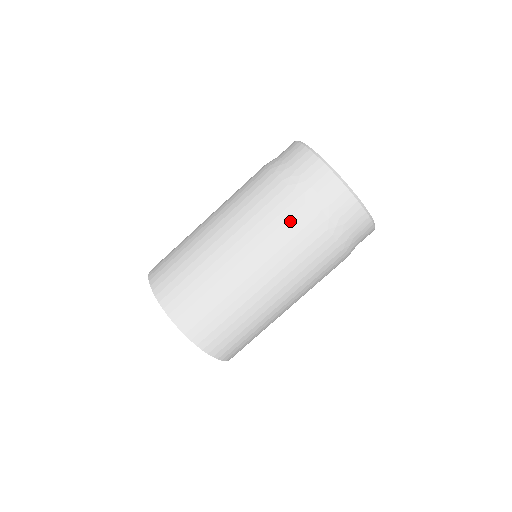
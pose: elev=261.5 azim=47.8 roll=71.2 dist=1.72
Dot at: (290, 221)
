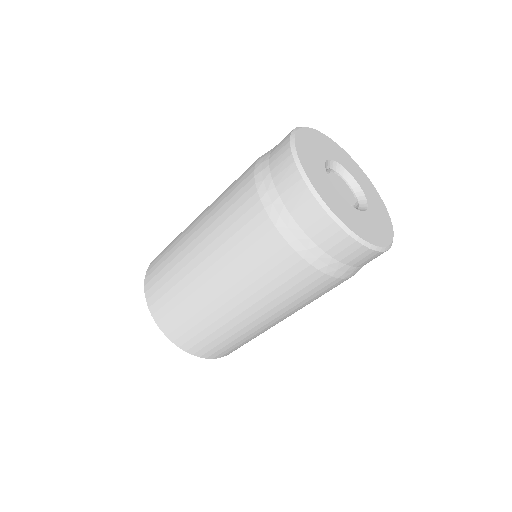
Dot at: (302, 284)
